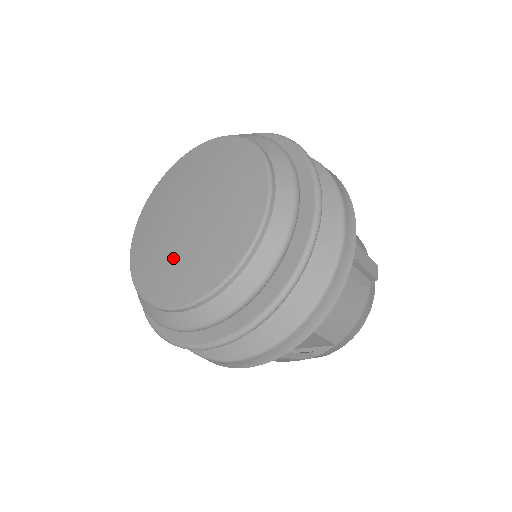
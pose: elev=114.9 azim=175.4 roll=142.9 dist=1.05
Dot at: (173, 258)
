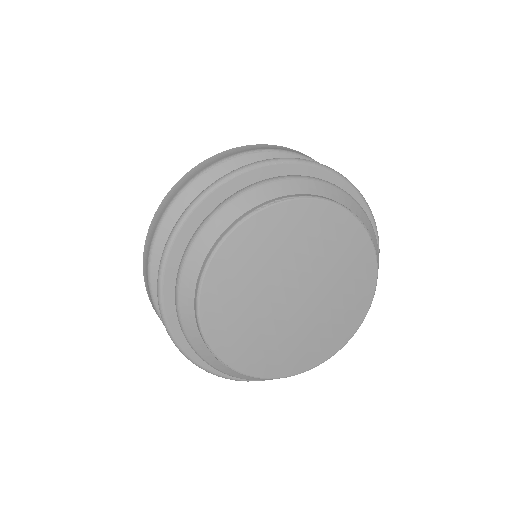
Dot at: (272, 337)
